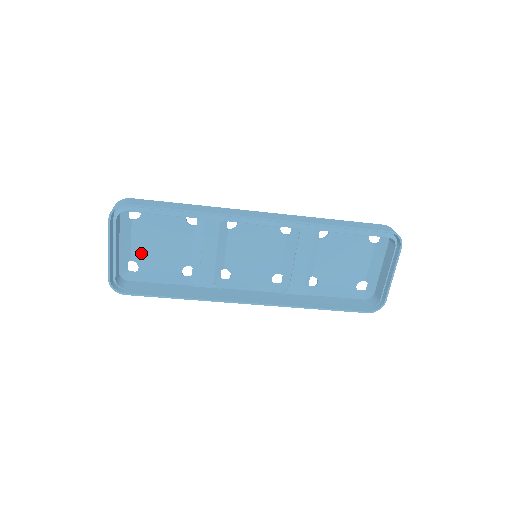
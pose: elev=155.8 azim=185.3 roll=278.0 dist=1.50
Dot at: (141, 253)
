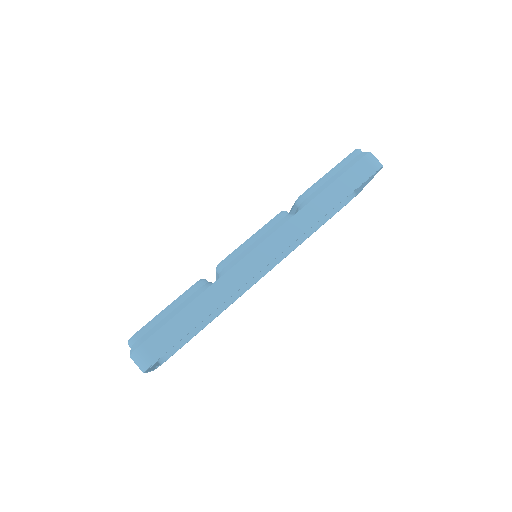
Dot at: occluded
